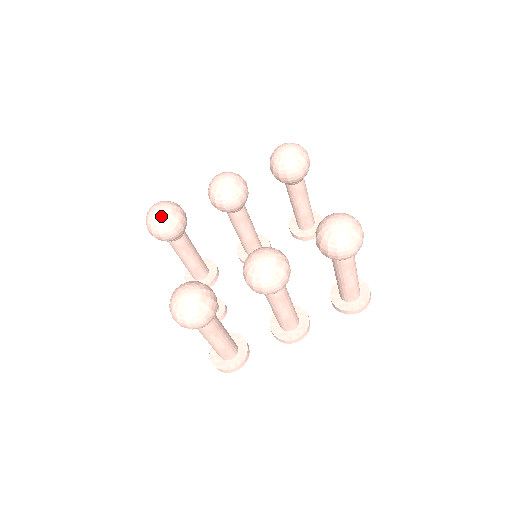
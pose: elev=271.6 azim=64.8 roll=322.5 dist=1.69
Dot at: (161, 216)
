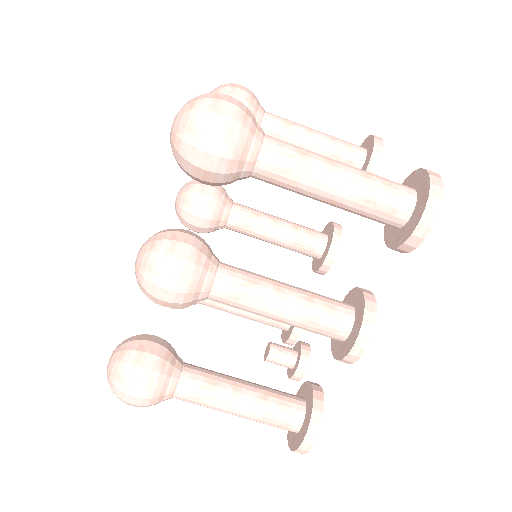
Dot at: occluded
